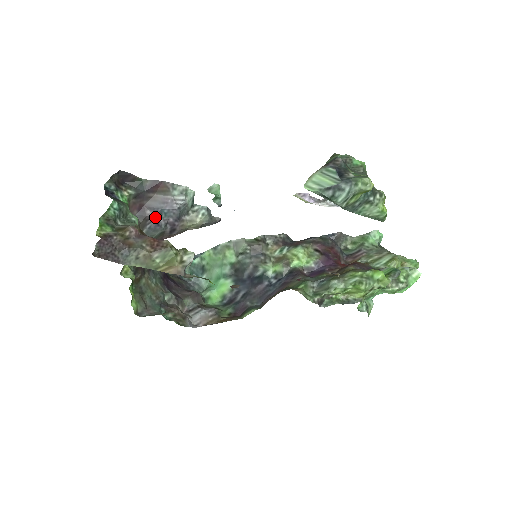
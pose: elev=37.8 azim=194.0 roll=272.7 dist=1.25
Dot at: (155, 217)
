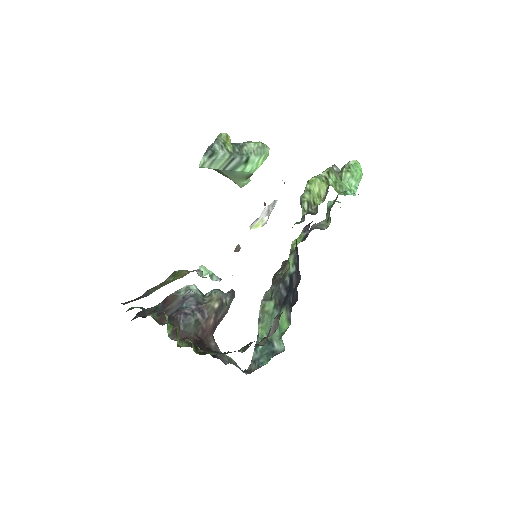
Dot at: (180, 312)
